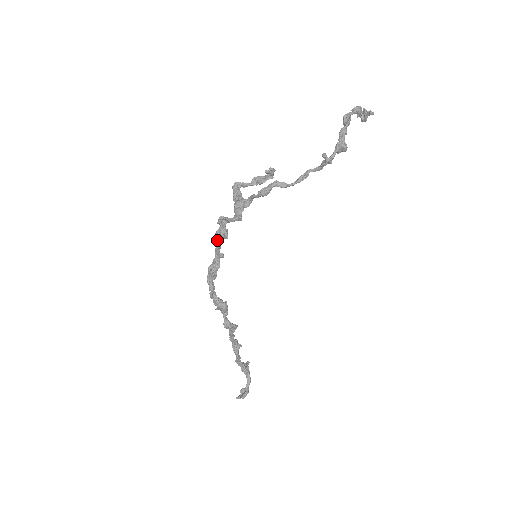
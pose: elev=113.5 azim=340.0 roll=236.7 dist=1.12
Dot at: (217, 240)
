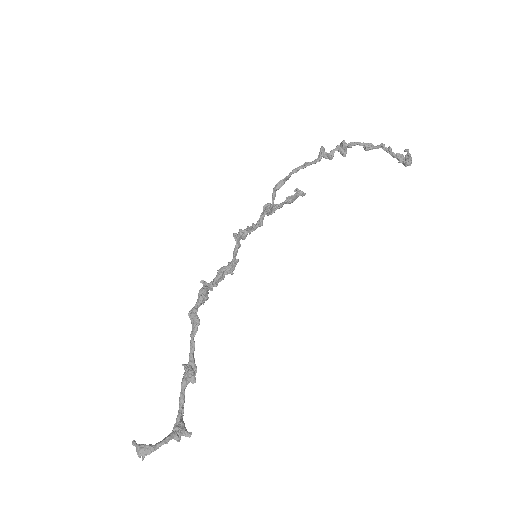
Dot at: (235, 234)
